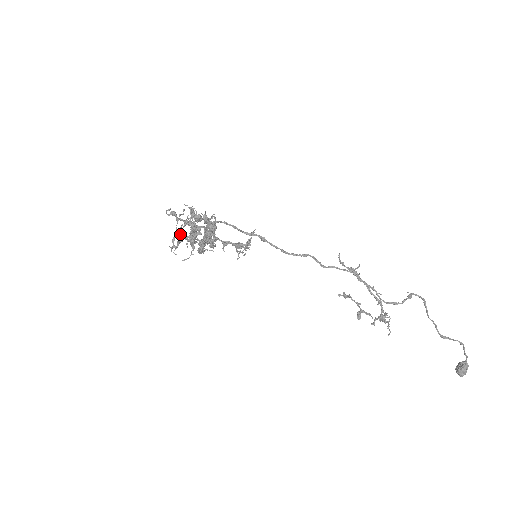
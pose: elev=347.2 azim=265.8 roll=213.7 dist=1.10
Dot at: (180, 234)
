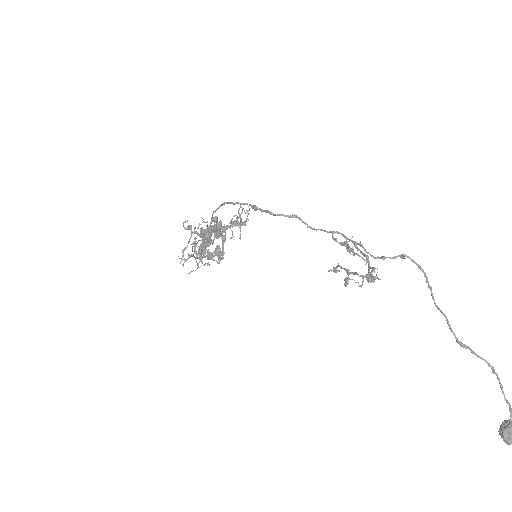
Dot at: (191, 244)
